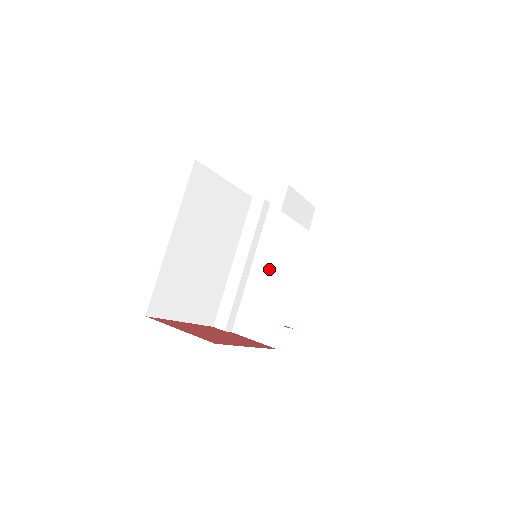
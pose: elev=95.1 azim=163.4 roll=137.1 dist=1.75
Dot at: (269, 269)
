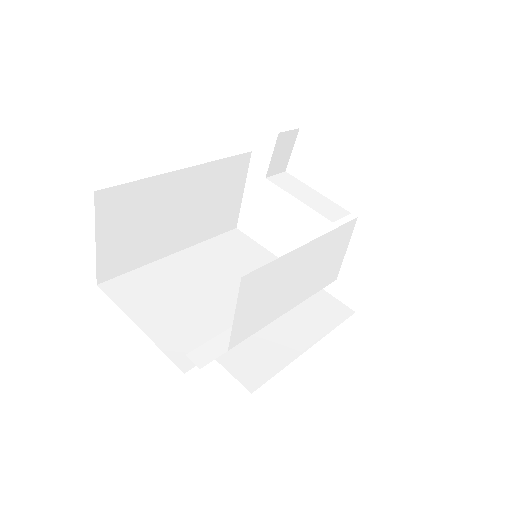
Dot at: (287, 291)
